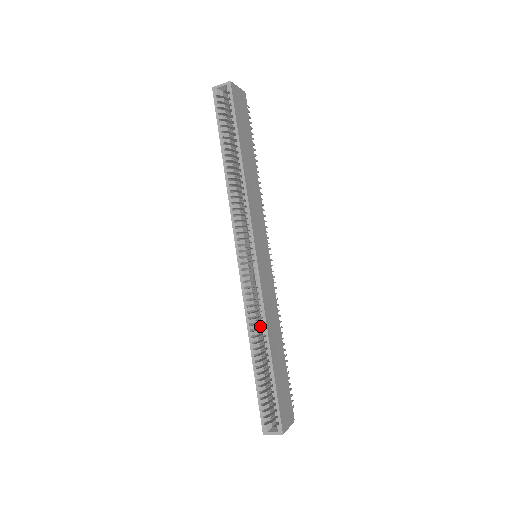
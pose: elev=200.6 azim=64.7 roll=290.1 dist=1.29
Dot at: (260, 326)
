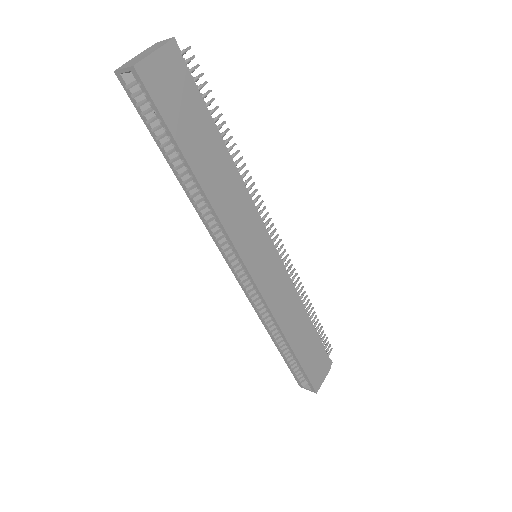
Dot at: occluded
